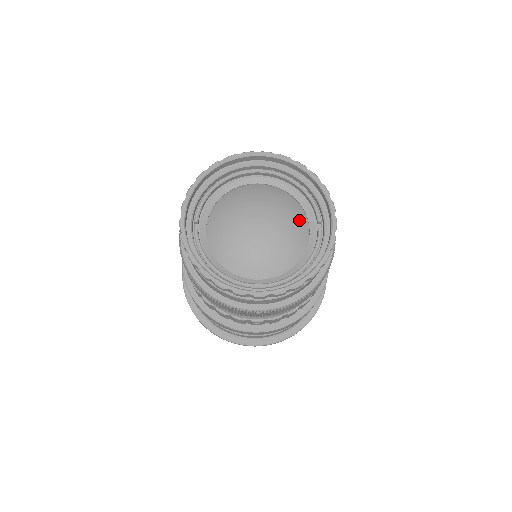
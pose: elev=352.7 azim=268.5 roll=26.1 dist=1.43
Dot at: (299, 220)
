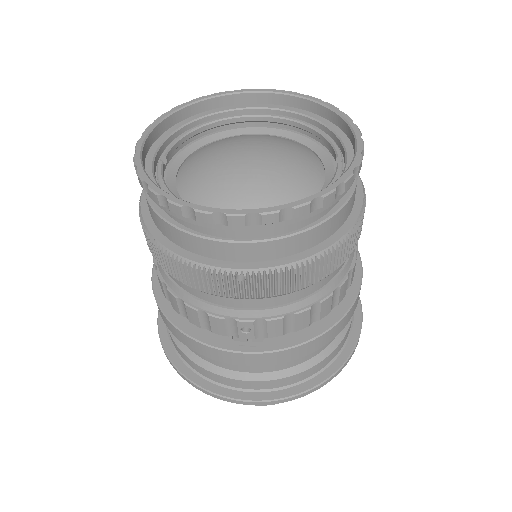
Dot at: (310, 160)
